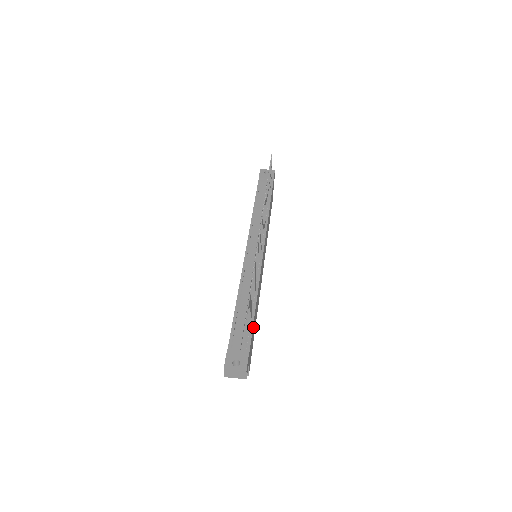
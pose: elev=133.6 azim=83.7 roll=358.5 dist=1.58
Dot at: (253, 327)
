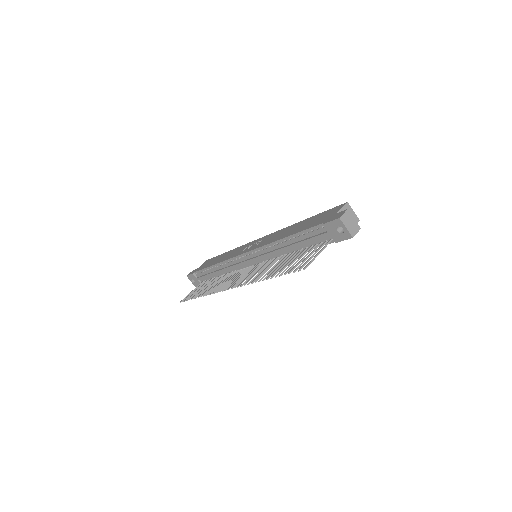
Dot at: occluded
